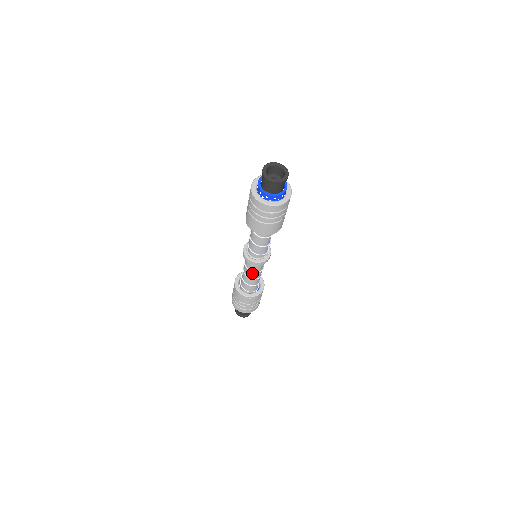
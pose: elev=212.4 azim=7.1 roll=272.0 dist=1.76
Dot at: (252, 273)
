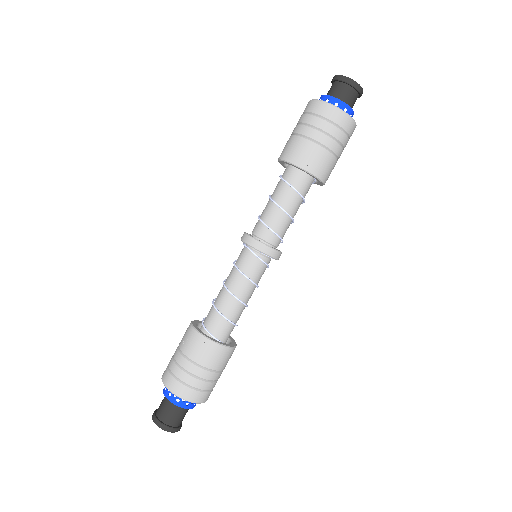
Dot at: (243, 284)
